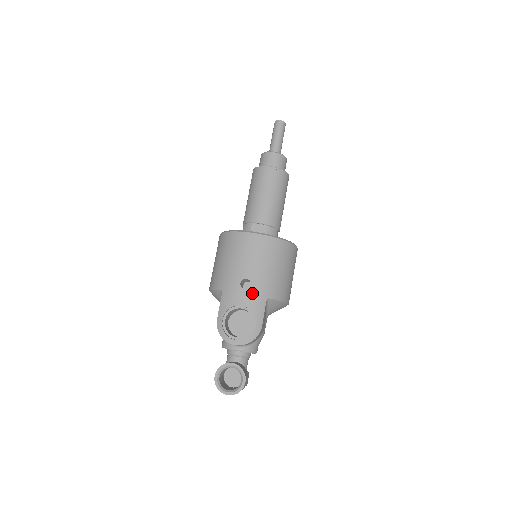
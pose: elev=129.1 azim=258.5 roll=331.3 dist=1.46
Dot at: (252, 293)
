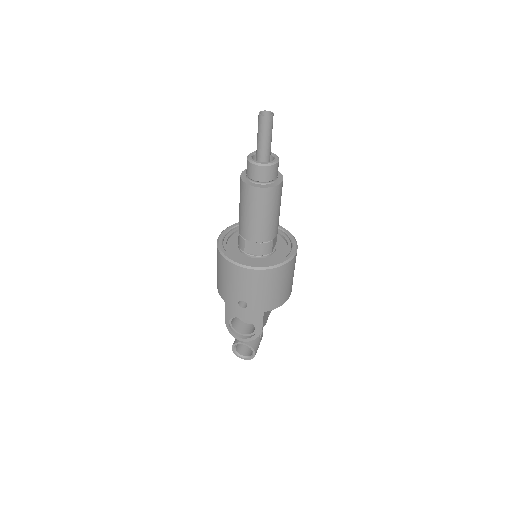
Dot at: (249, 311)
